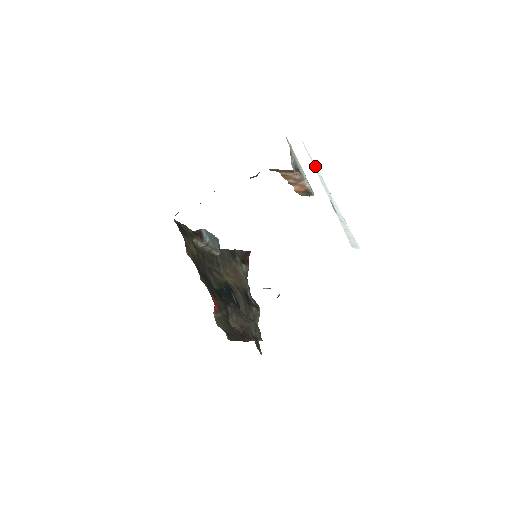
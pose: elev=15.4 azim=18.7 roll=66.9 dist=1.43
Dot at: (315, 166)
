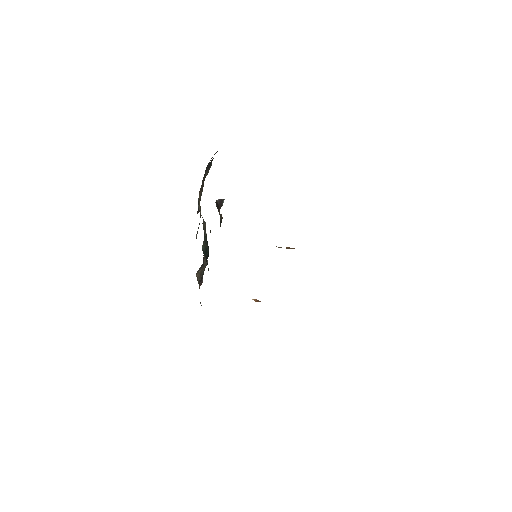
Dot at: occluded
